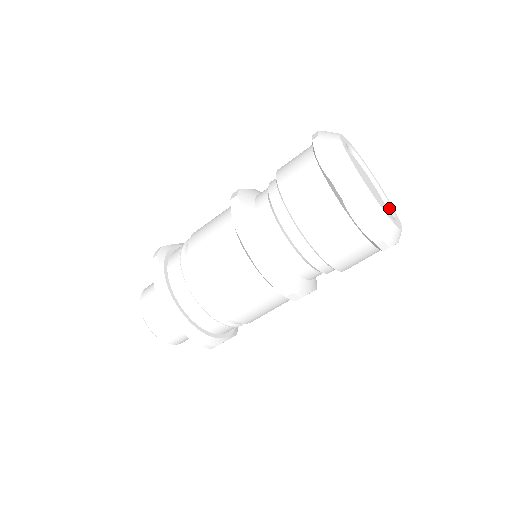
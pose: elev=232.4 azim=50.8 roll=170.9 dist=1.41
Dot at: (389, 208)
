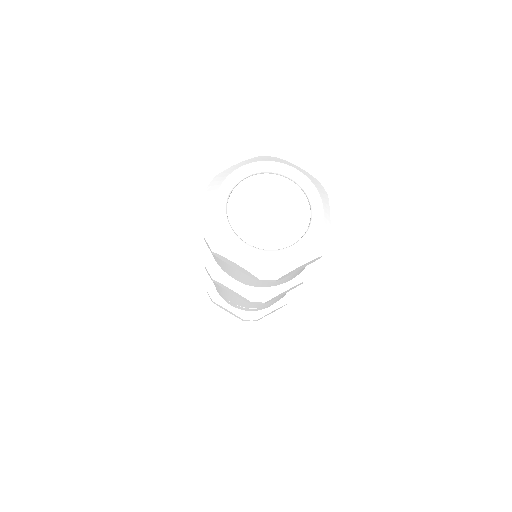
Dot at: (310, 220)
